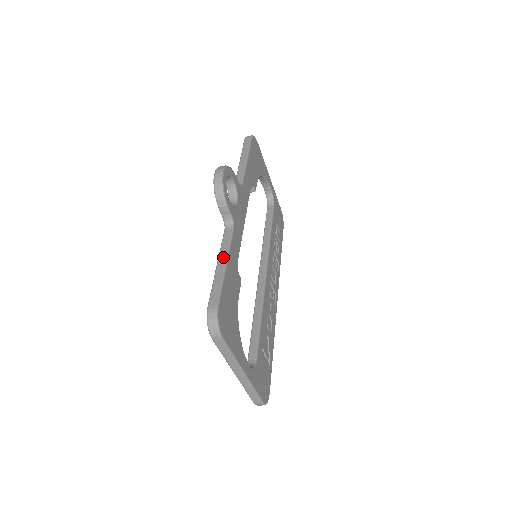
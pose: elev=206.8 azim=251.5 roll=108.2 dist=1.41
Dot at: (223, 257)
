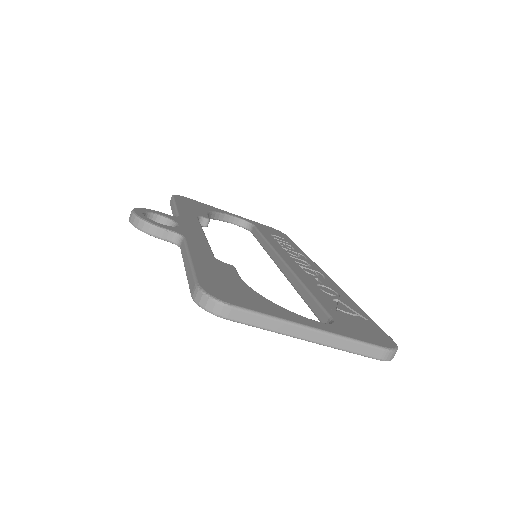
Dot at: (185, 259)
